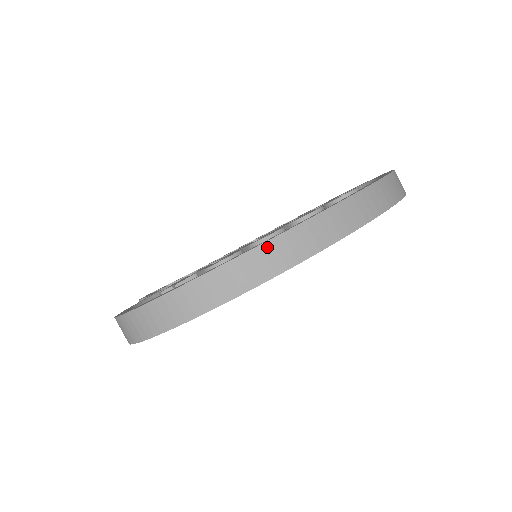
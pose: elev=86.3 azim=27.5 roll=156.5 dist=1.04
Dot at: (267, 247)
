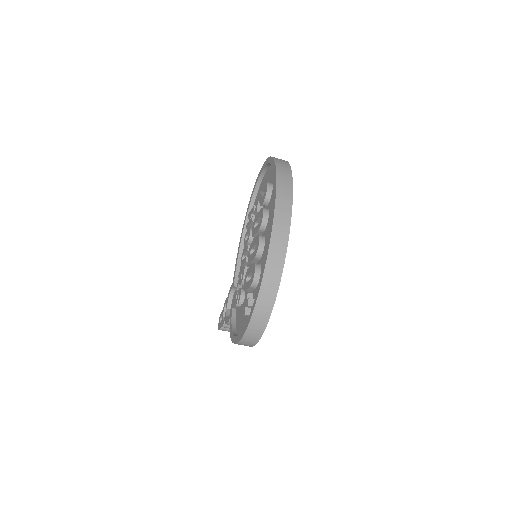
Dot at: (270, 255)
